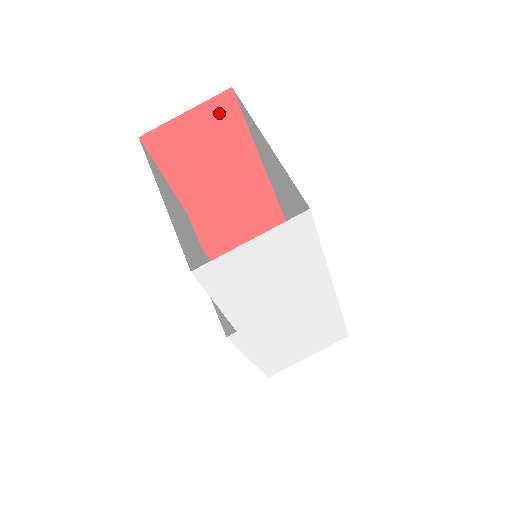
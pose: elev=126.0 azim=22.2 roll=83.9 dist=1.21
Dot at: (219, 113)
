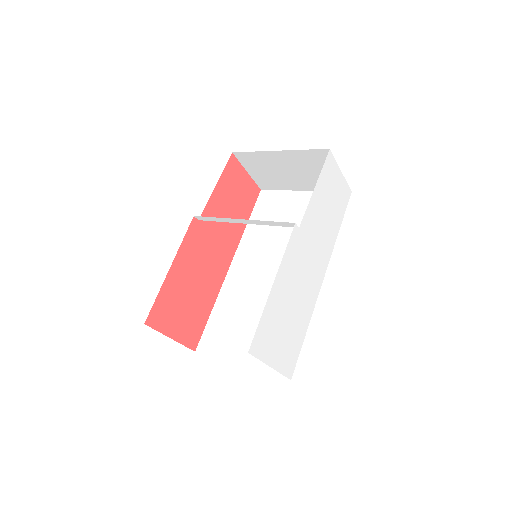
Dot at: (251, 192)
